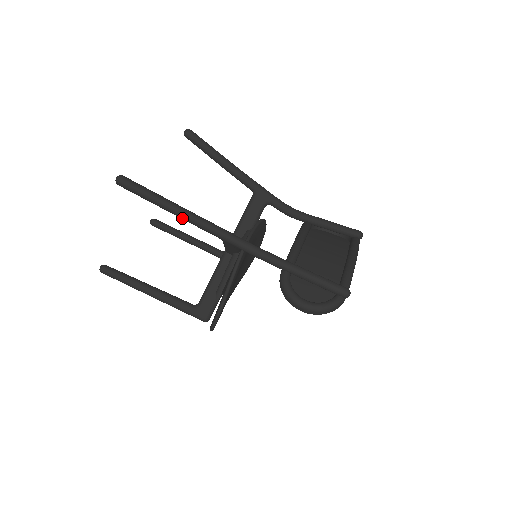
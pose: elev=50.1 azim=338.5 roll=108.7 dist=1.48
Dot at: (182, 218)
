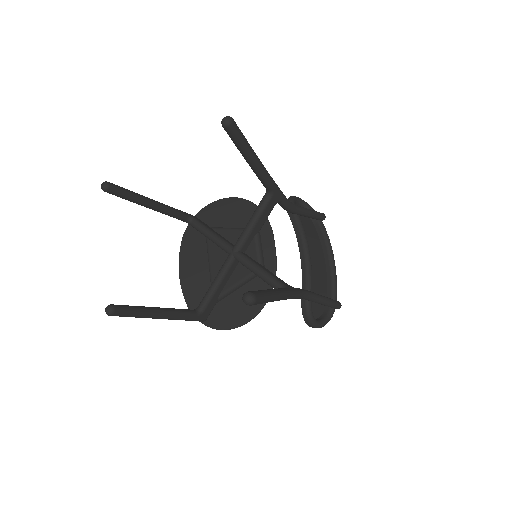
Dot at: occluded
